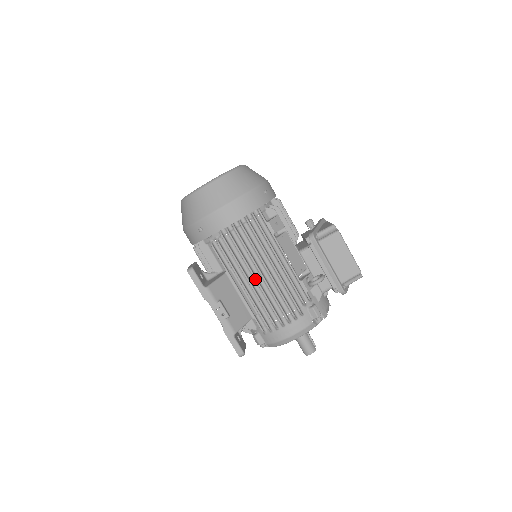
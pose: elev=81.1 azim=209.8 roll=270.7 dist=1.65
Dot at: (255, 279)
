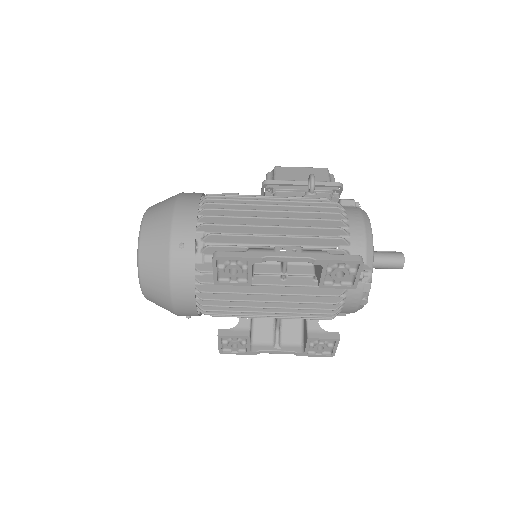
Dot at: (273, 218)
